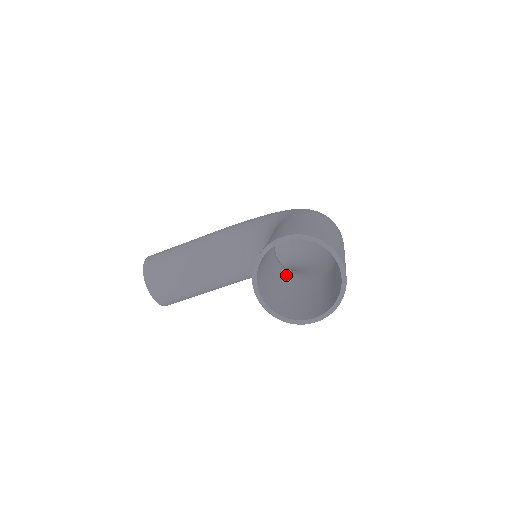
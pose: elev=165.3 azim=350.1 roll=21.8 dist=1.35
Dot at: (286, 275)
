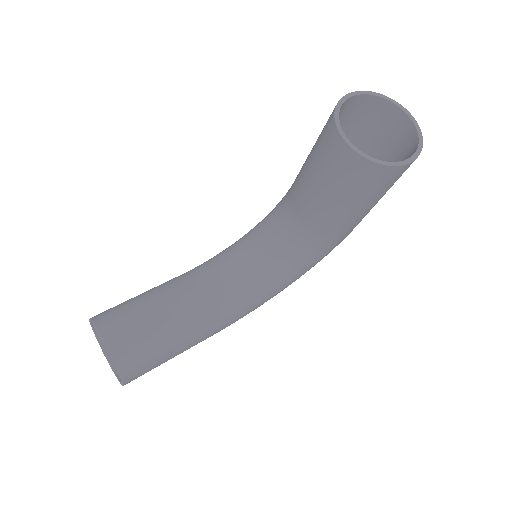
Dot at: (317, 223)
